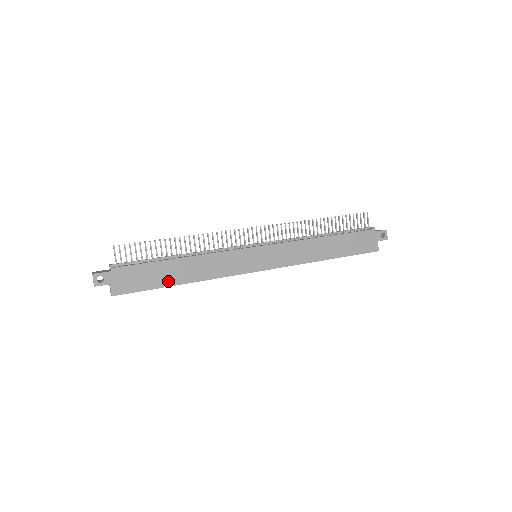
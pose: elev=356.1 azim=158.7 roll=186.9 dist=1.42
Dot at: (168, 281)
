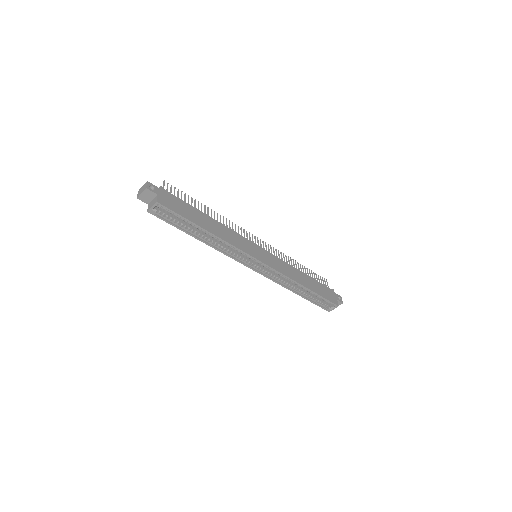
Dot at: (198, 222)
